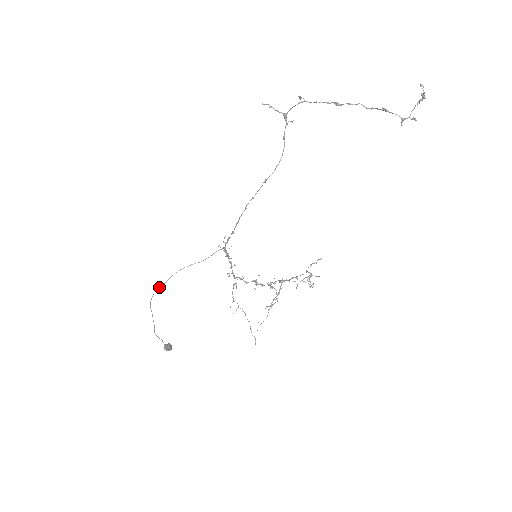
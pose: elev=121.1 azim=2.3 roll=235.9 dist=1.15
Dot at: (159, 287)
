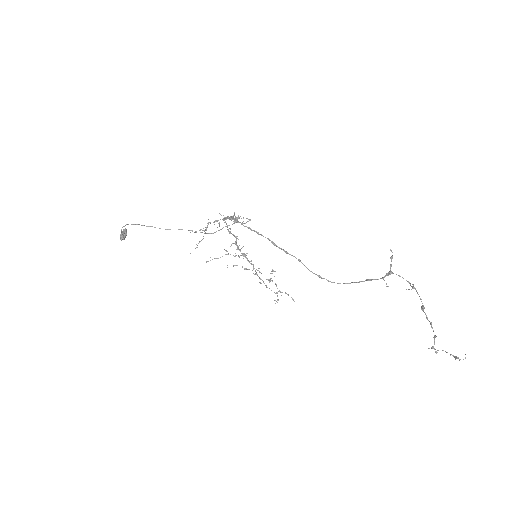
Dot at: occluded
